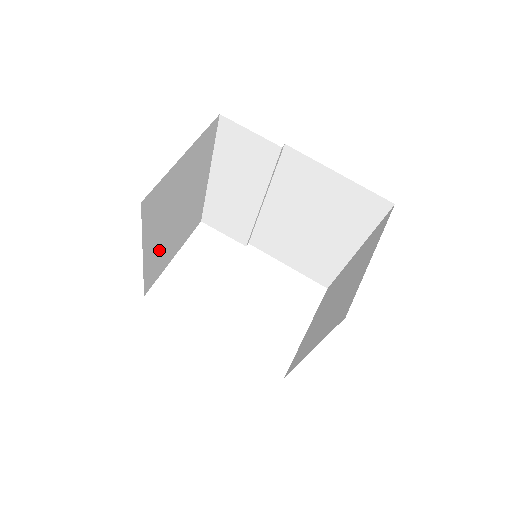
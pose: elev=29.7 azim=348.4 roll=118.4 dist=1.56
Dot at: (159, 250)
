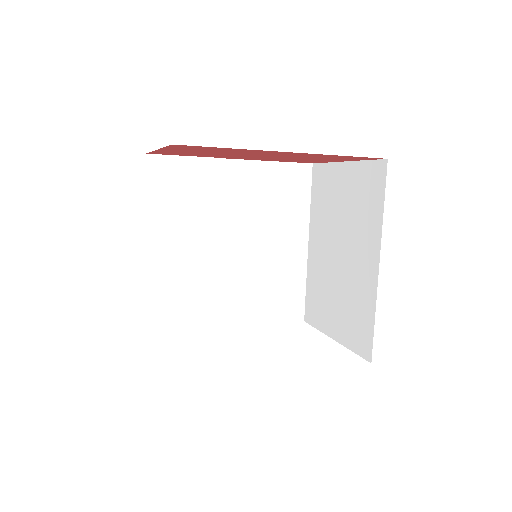
Dot at: occluded
